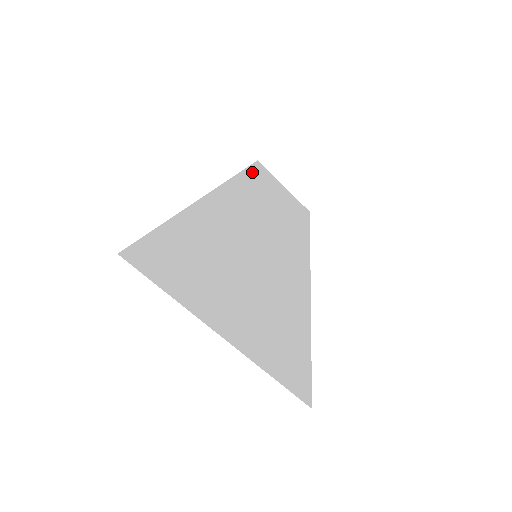
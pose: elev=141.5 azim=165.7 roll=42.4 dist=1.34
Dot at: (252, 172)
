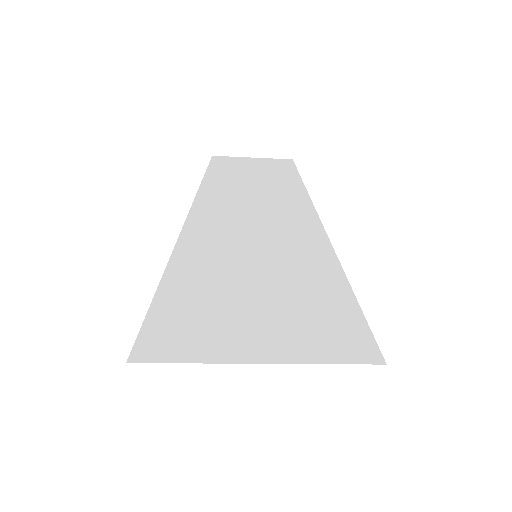
Dot at: (212, 173)
